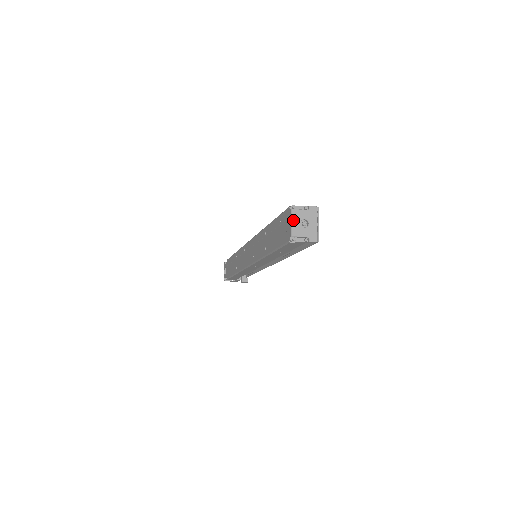
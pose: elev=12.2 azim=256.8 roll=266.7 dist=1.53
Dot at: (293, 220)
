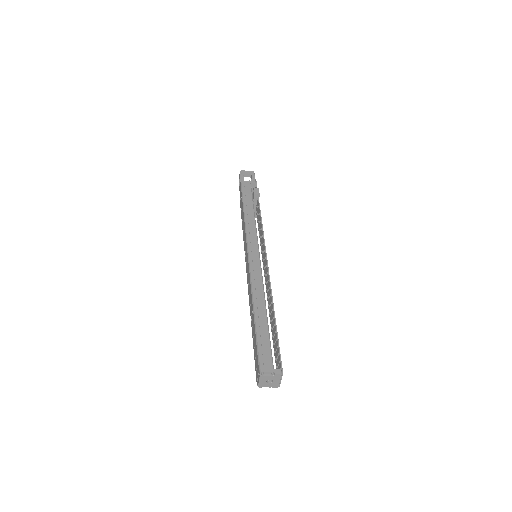
Dot at: (260, 381)
